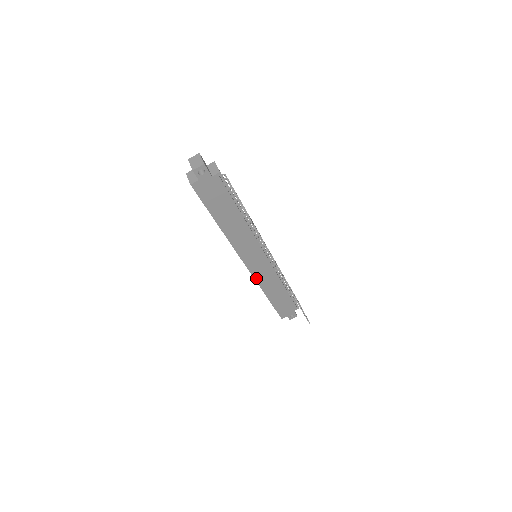
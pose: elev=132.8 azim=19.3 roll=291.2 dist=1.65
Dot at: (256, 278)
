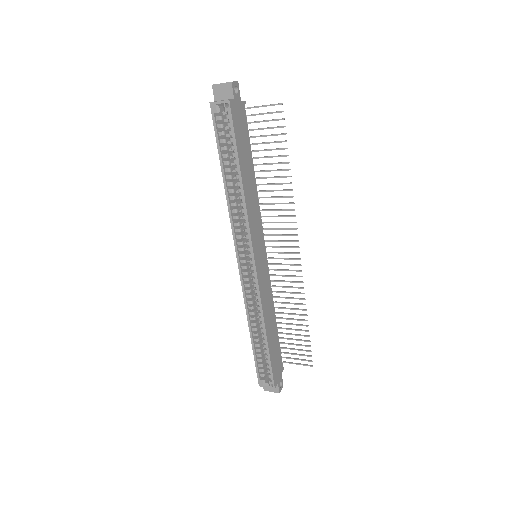
Dot at: (260, 292)
